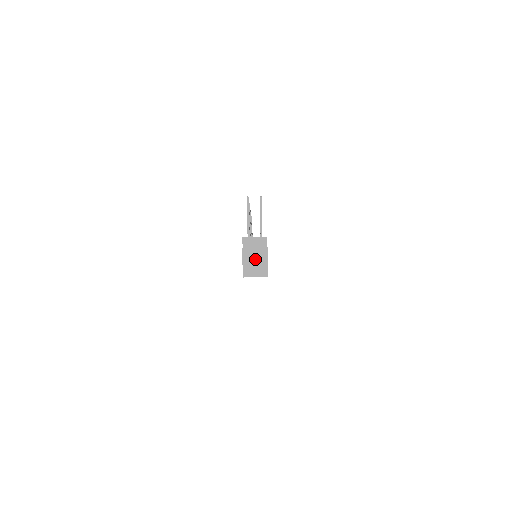
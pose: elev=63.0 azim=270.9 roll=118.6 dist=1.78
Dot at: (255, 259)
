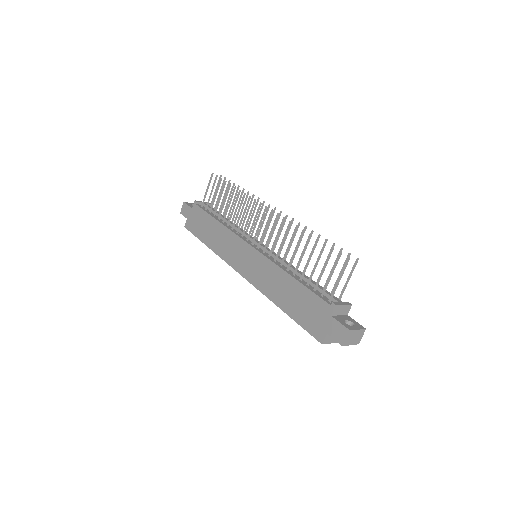
Dot at: (353, 340)
